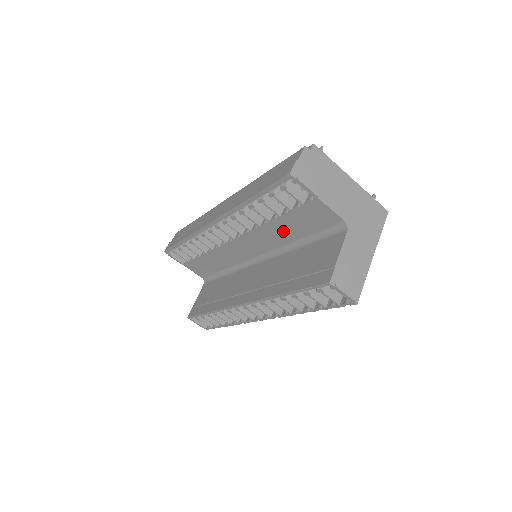
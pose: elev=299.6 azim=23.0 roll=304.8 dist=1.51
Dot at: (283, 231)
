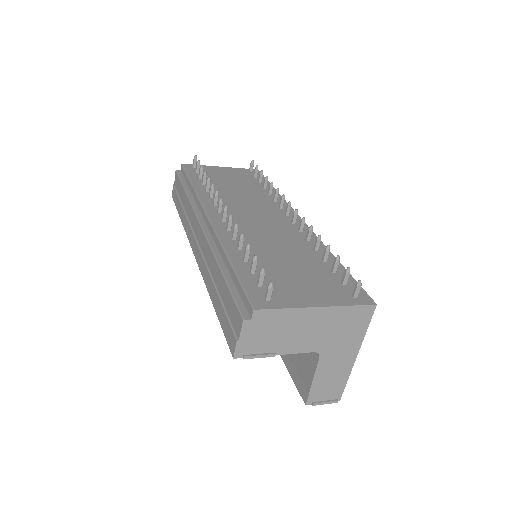
Dot at: occluded
